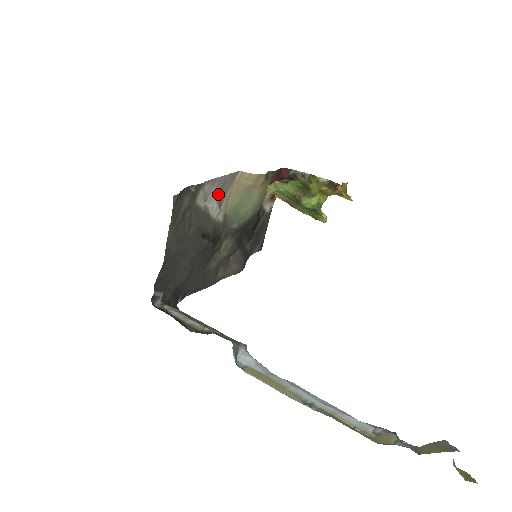
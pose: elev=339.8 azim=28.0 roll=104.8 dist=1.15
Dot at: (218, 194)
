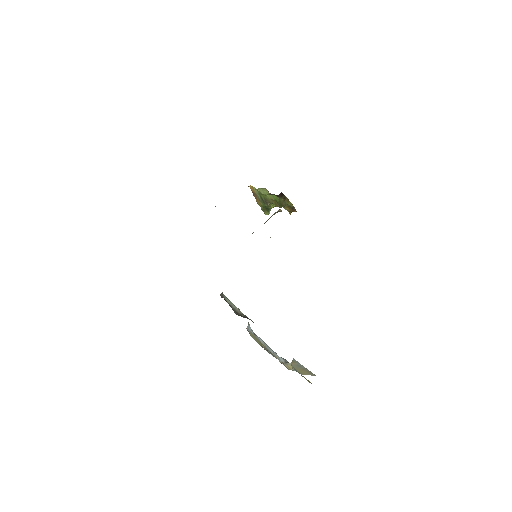
Dot at: occluded
